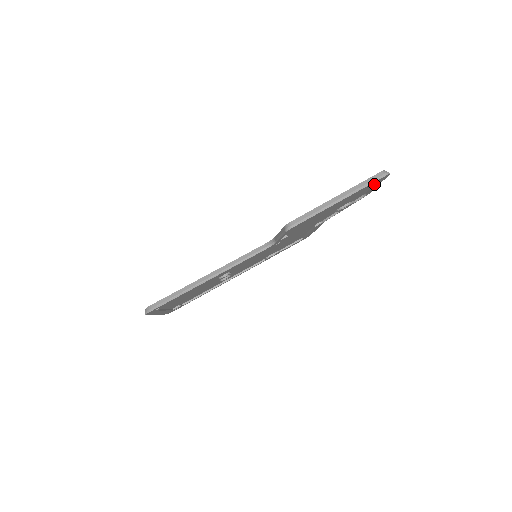
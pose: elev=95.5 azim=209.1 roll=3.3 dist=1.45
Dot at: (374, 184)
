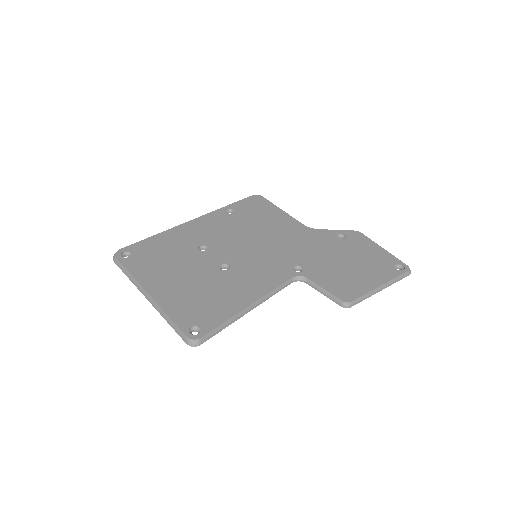
Dot at: occluded
